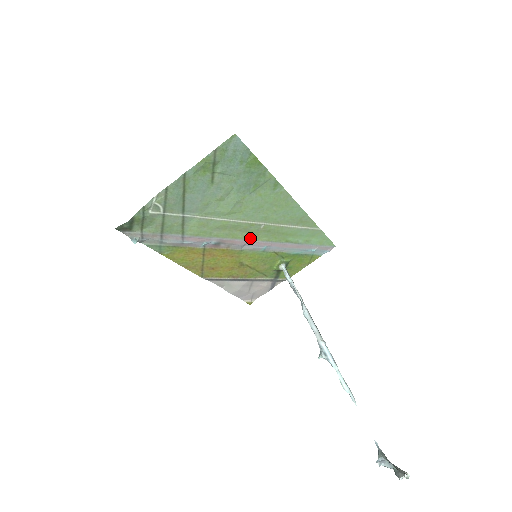
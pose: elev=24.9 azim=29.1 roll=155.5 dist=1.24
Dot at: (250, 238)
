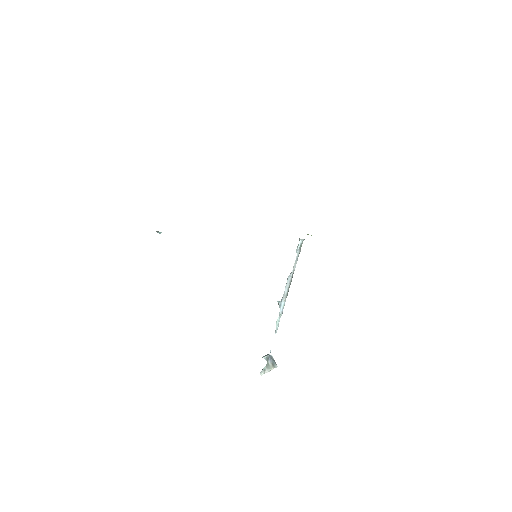
Dot at: occluded
